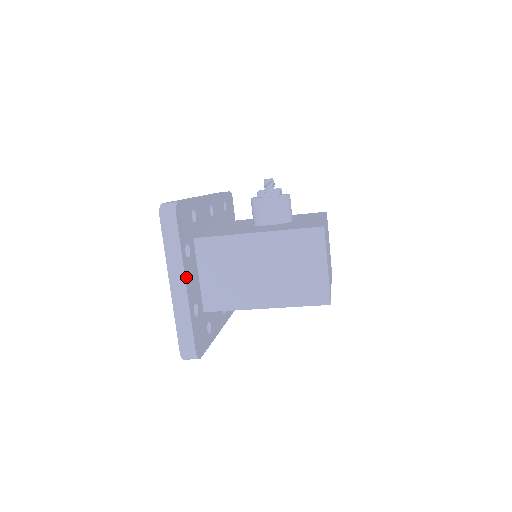
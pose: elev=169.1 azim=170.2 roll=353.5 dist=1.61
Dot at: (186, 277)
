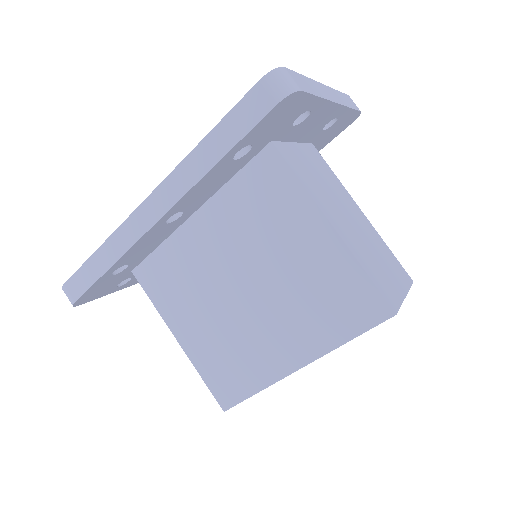
Dot at: (336, 107)
